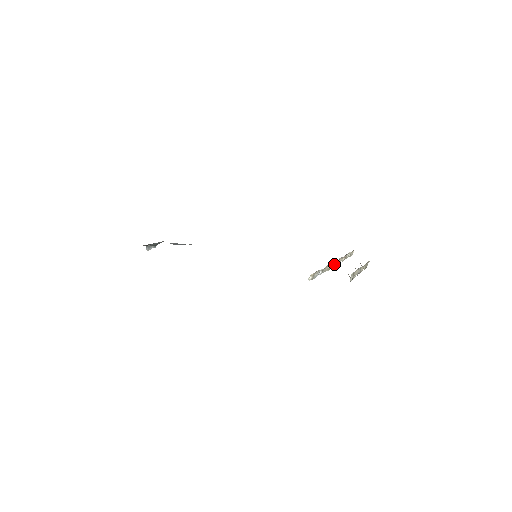
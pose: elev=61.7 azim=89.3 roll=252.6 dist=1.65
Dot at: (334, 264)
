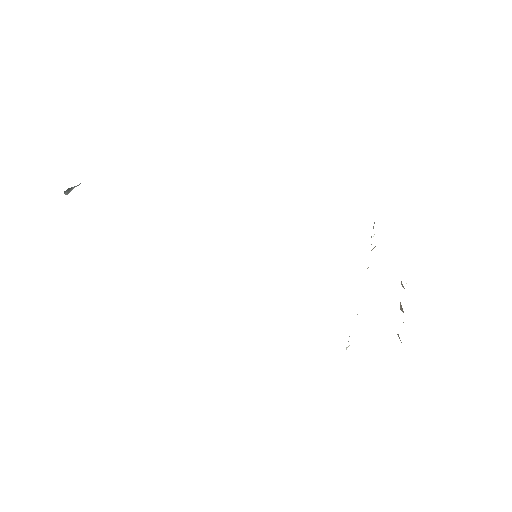
Dot at: occluded
